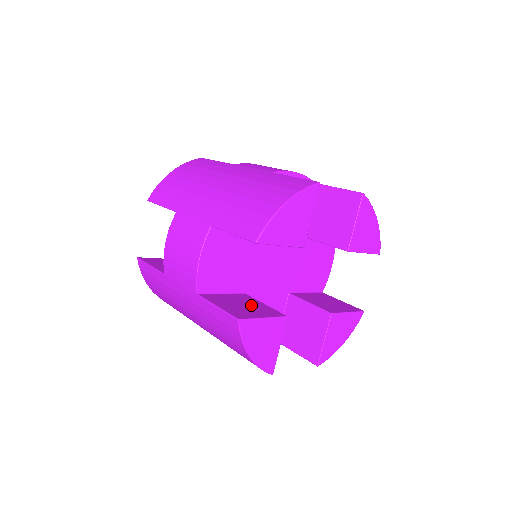
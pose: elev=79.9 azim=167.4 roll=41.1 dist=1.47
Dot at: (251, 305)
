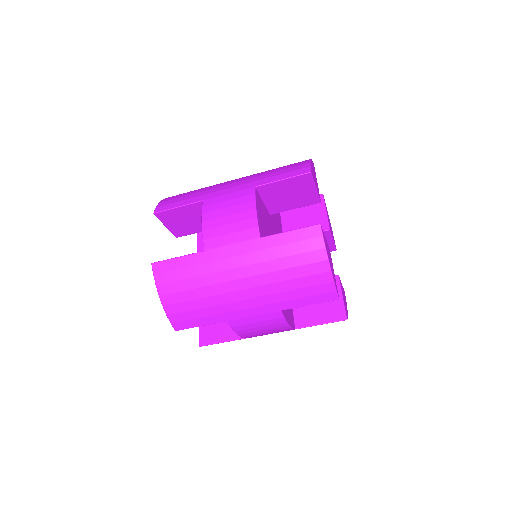
Dot at: occluded
